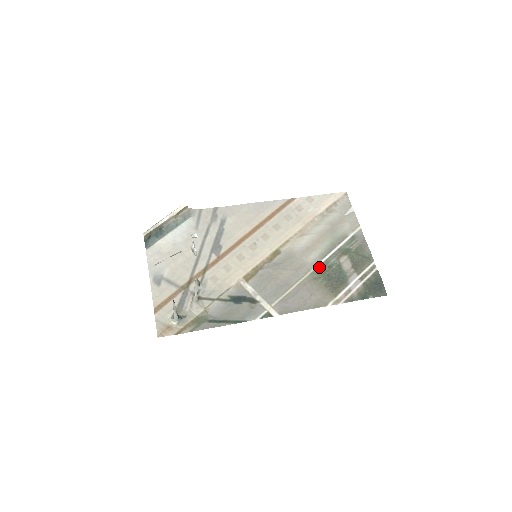
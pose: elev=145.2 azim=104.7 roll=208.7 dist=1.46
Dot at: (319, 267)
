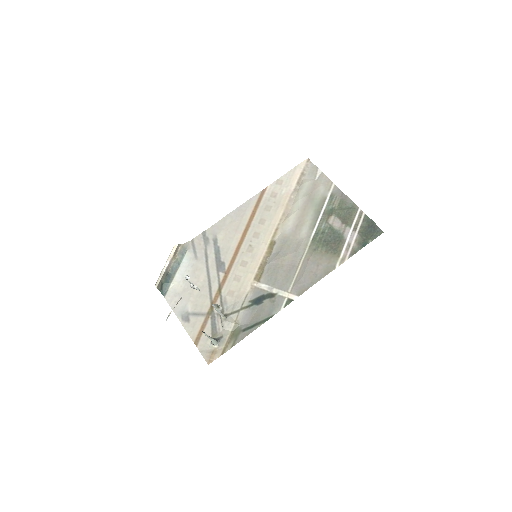
Dot at: (314, 238)
